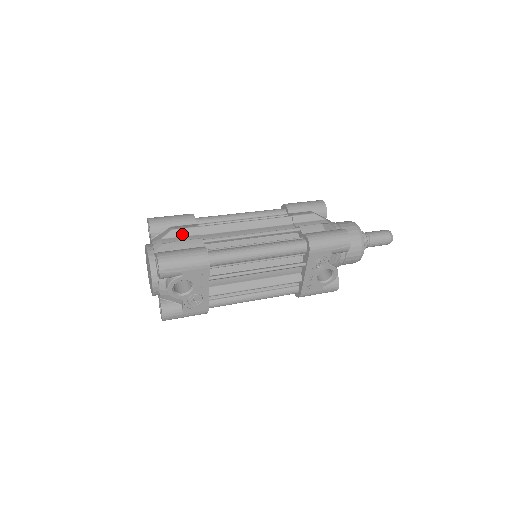
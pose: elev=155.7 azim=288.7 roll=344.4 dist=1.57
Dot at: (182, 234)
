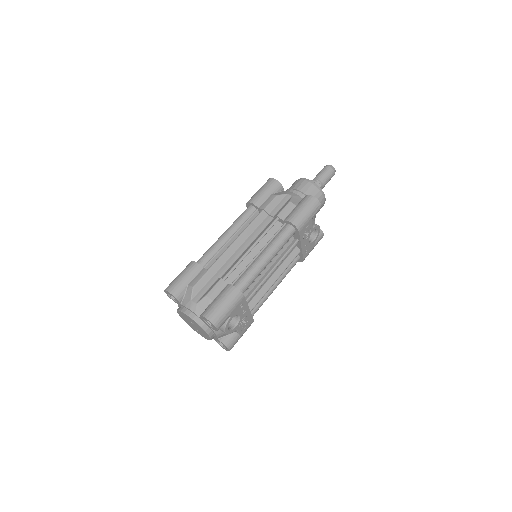
Dot at: (202, 285)
